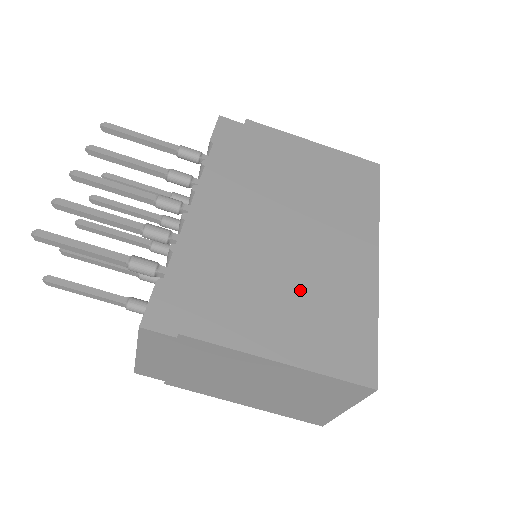
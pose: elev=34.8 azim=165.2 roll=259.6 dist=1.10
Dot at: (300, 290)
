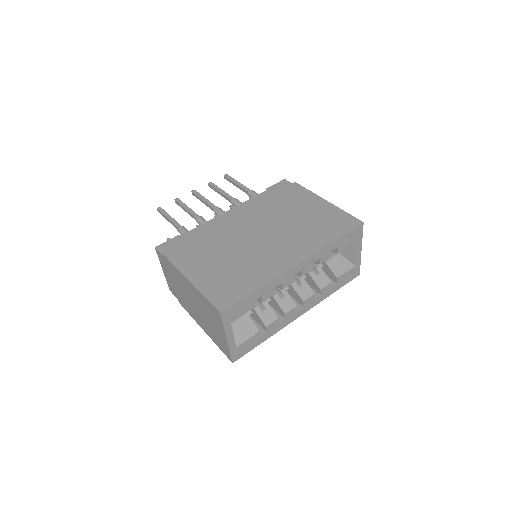
Dot at: (232, 260)
